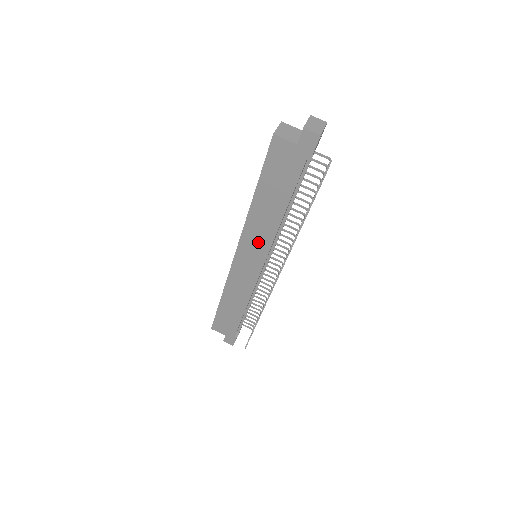
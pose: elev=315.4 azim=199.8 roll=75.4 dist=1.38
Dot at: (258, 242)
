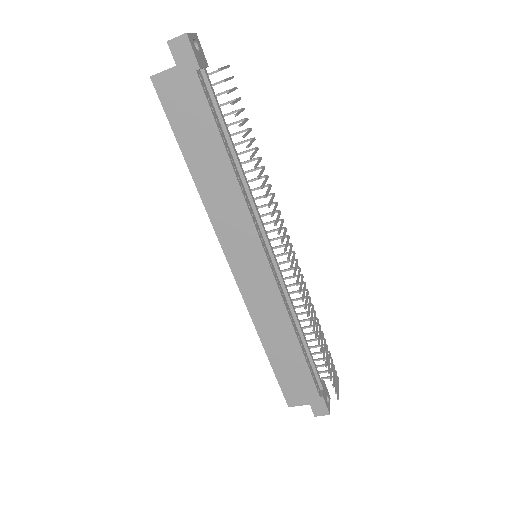
Dot at: (237, 227)
